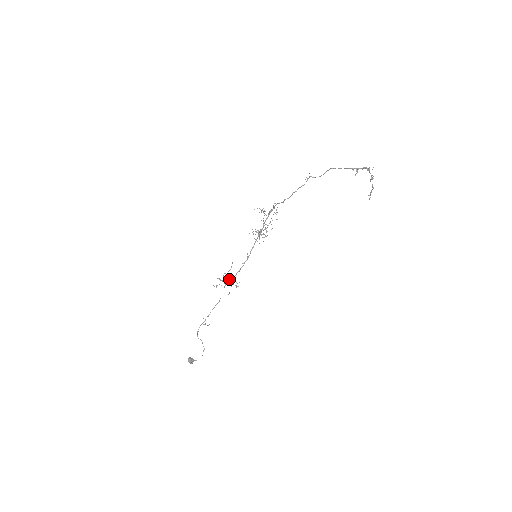
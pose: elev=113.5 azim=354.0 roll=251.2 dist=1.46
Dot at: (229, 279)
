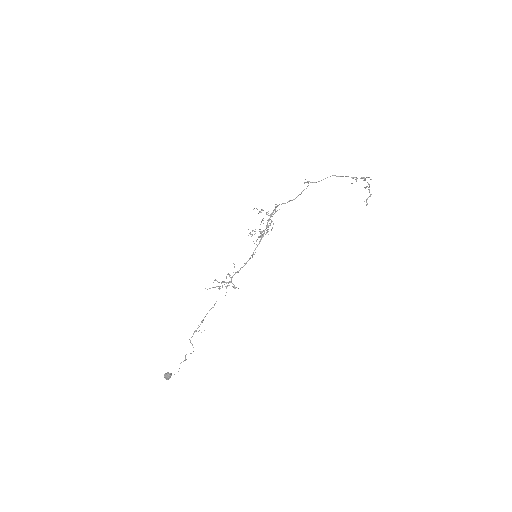
Dot at: (231, 280)
